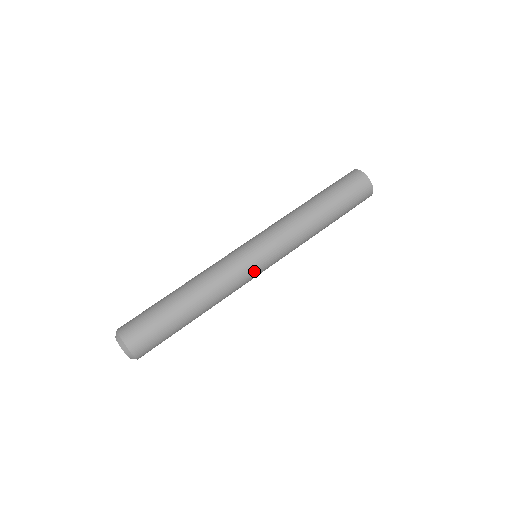
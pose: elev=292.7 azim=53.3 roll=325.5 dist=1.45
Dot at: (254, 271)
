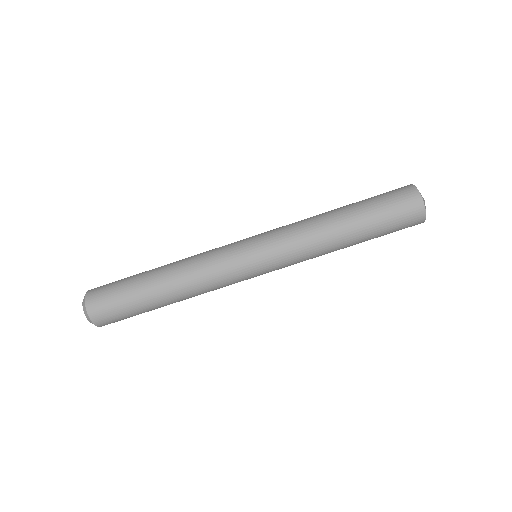
Dot at: (243, 271)
